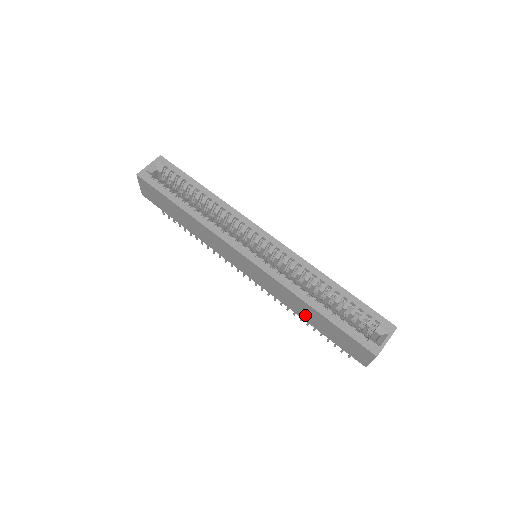
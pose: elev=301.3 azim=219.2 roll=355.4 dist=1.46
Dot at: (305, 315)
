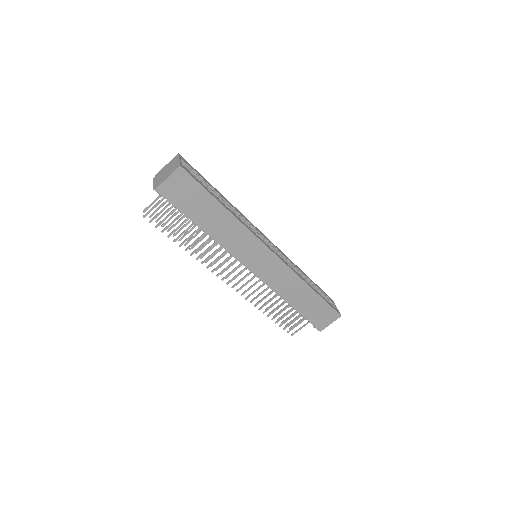
Dot at: (295, 299)
